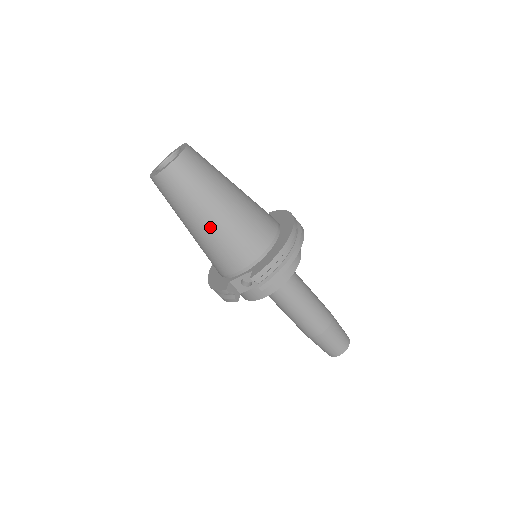
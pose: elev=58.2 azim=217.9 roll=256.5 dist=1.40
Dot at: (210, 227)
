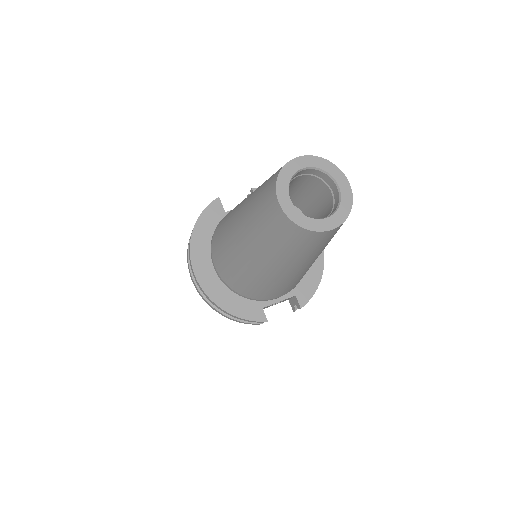
Dot at: (305, 270)
